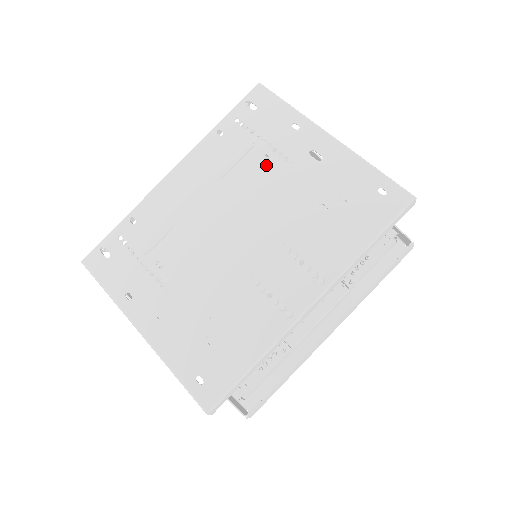
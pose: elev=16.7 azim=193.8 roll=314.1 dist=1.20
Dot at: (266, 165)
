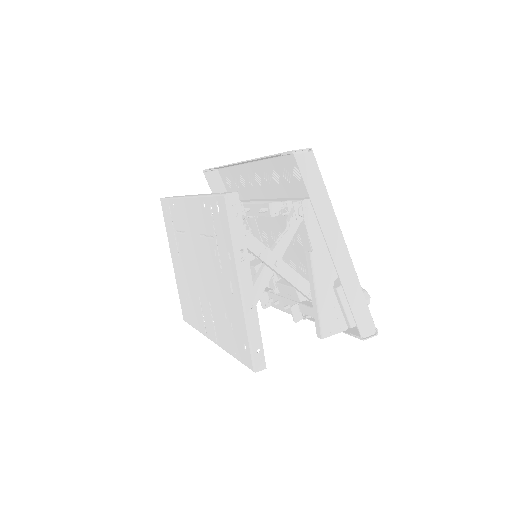
Dot at: (214, 258)
